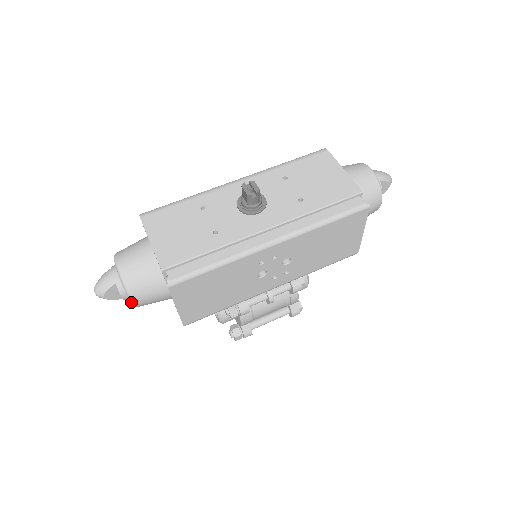
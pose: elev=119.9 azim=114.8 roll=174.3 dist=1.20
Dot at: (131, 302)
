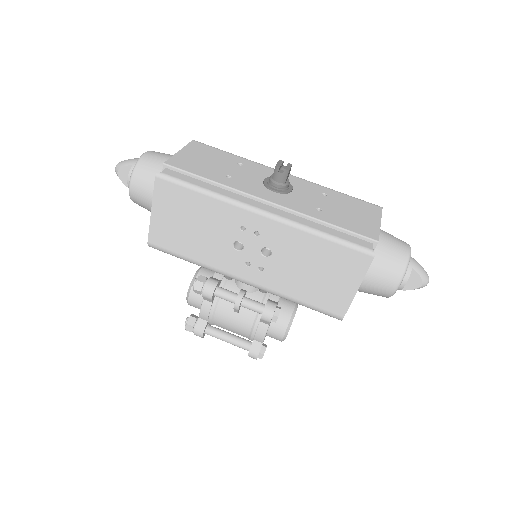
Dot at: (129, 185)
